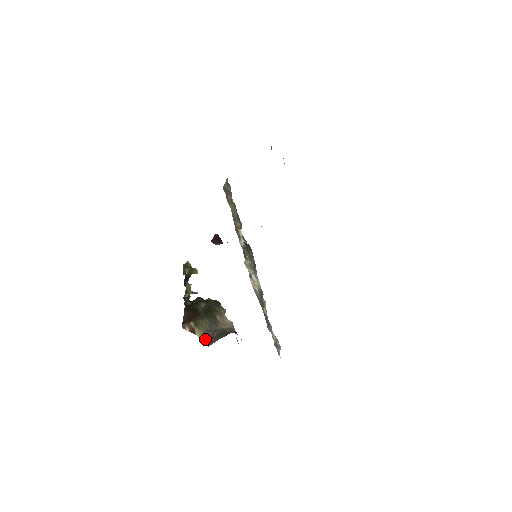
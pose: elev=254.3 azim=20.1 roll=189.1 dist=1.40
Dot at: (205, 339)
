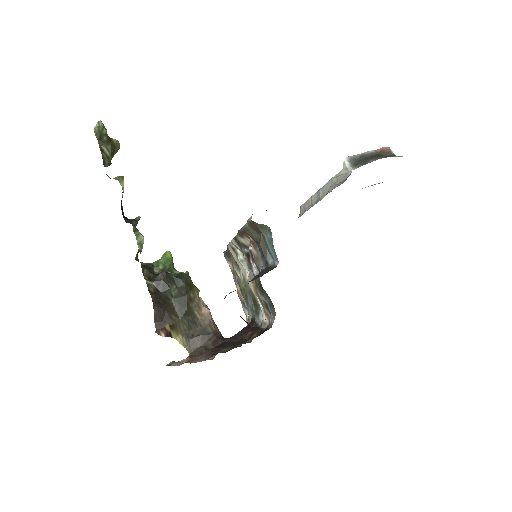
Dot at: (184, 343)
